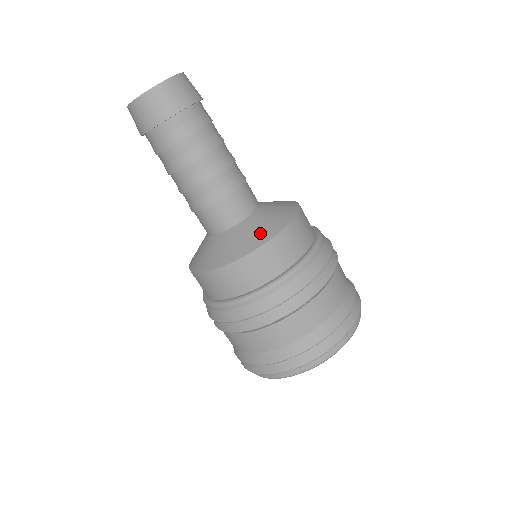
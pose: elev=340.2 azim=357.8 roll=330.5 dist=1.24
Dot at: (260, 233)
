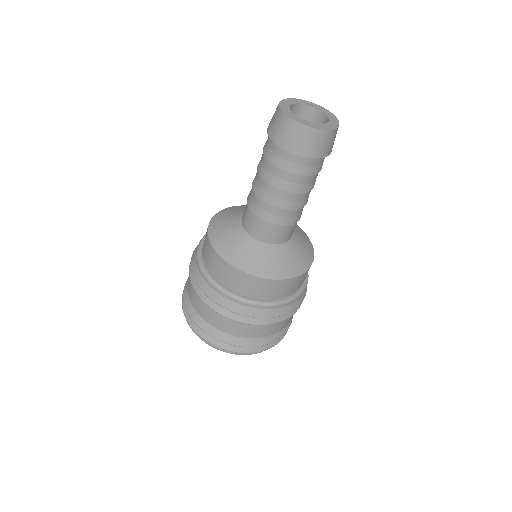
Dot at: (249, 261)
